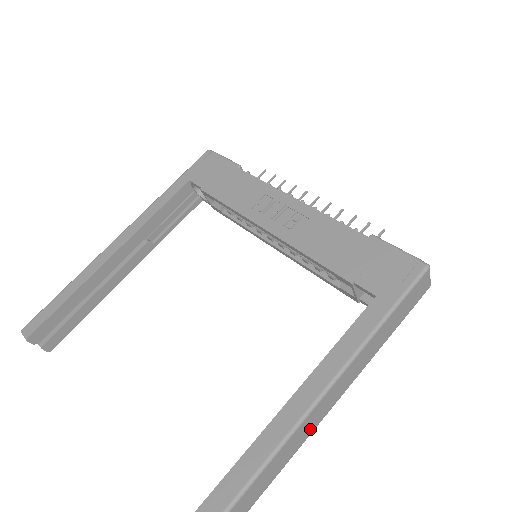
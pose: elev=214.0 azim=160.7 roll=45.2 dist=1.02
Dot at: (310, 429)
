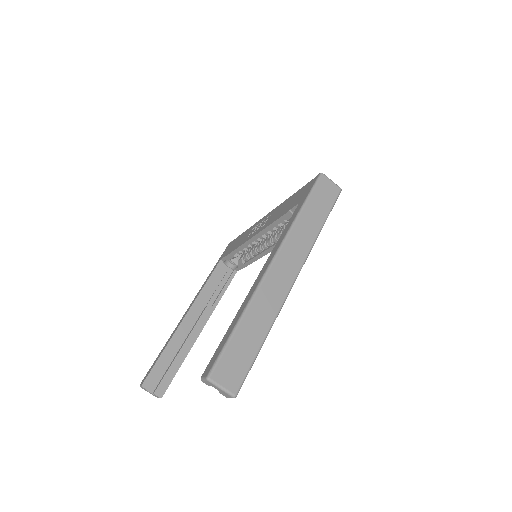
Dot at: (285, 283)
